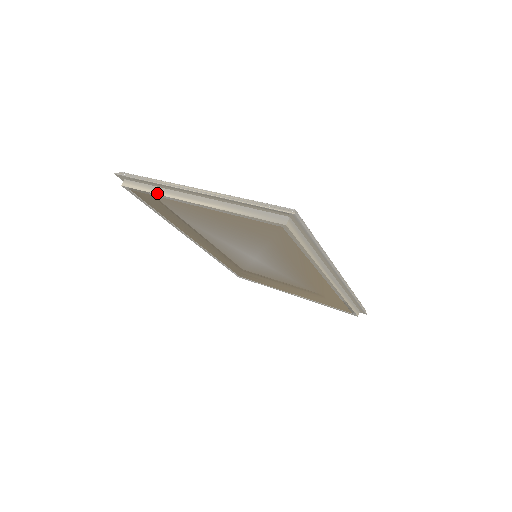
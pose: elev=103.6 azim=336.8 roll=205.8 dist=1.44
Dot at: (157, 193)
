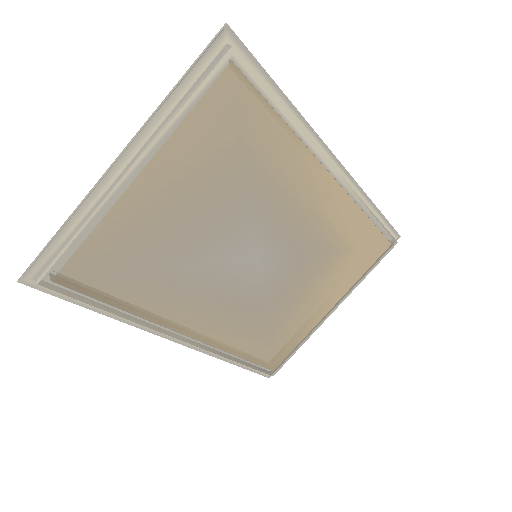
Dot at: (84, 225)
